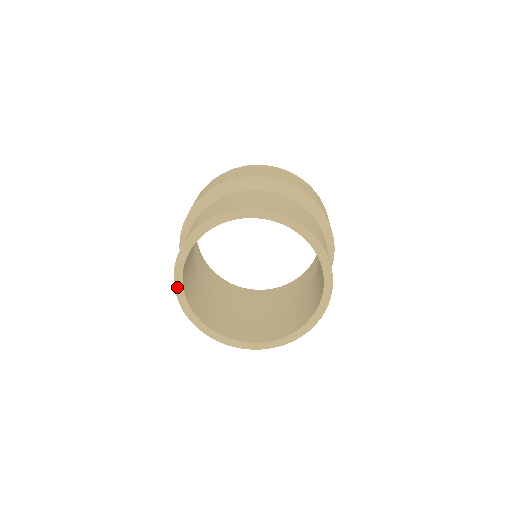
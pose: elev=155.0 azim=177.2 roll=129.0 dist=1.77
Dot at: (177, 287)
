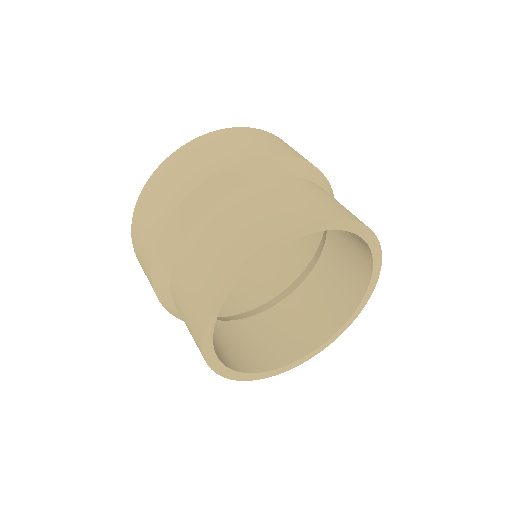
Dot at: (241, 378)
